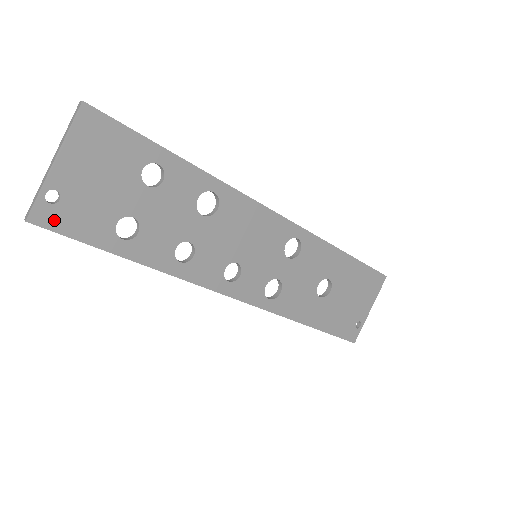
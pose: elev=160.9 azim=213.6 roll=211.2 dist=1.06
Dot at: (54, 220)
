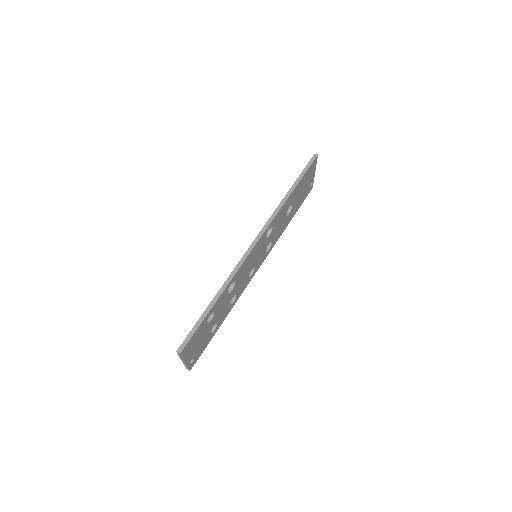
Dot at: (195, 360)
